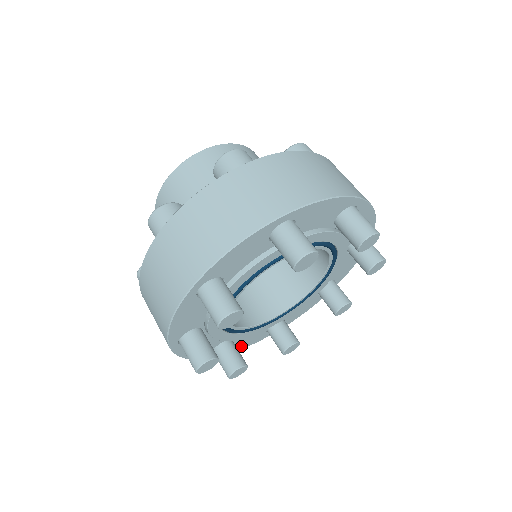
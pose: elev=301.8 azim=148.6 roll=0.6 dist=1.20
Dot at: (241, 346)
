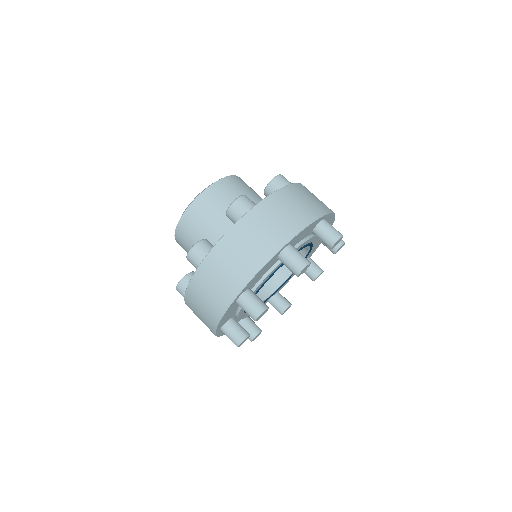
Dot at: (287, 281)
